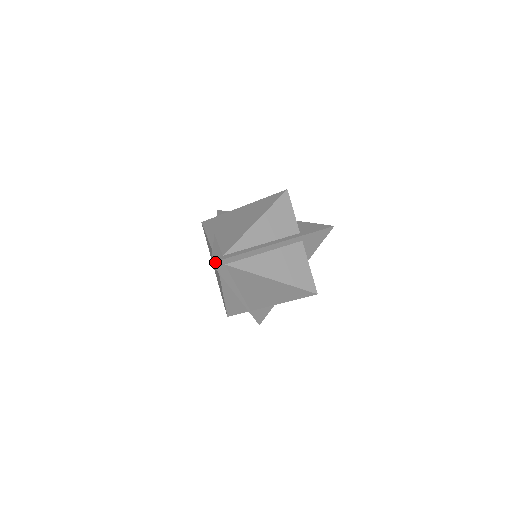
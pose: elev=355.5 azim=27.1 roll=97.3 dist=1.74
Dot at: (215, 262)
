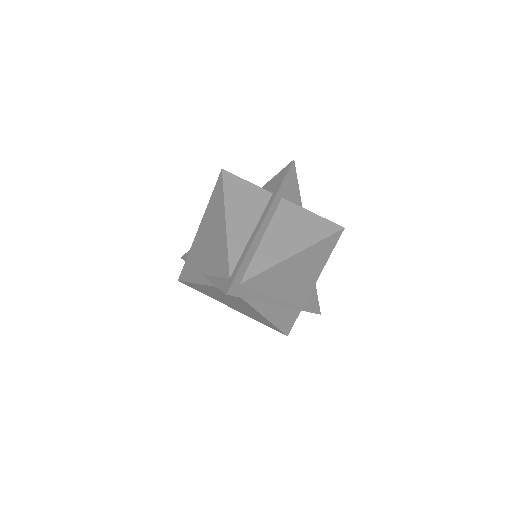
Dot at: (229, 290)
